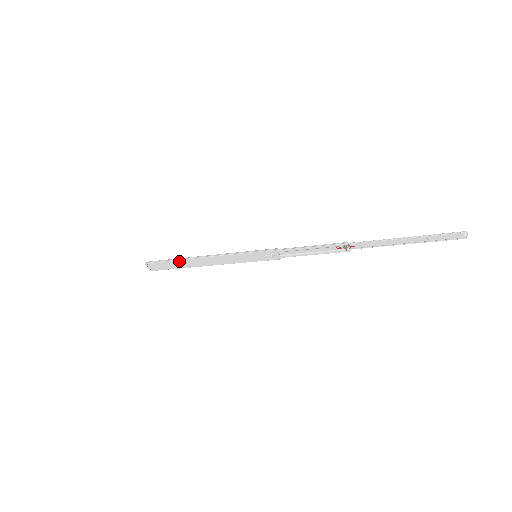
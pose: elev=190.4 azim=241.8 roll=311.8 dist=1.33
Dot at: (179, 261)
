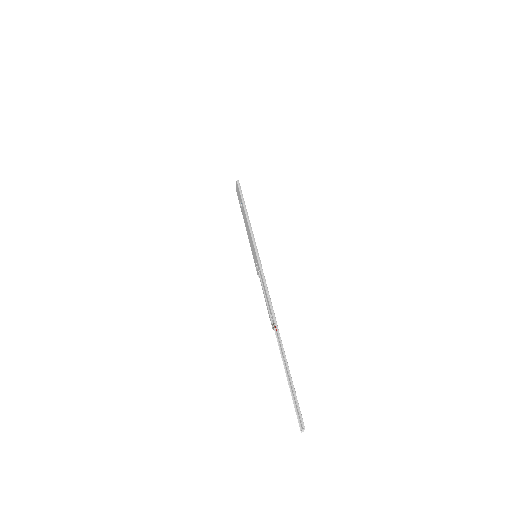
Dot at: (242, 203)
